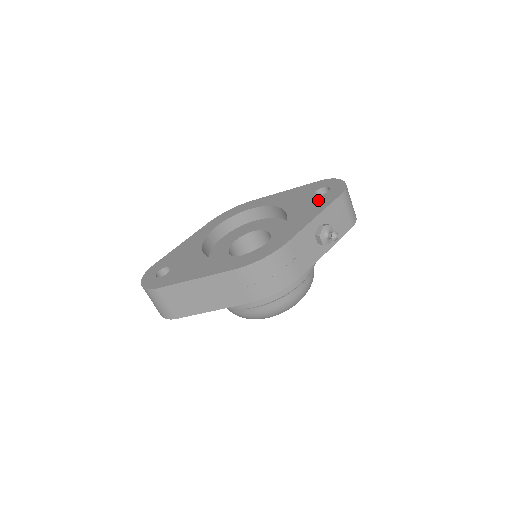
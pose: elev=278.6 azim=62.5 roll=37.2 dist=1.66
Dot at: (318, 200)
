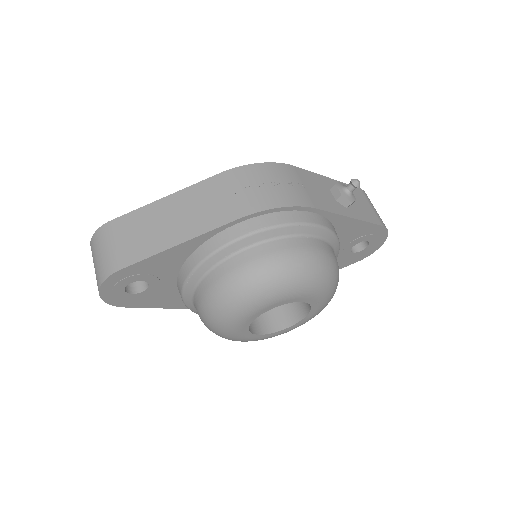
Dot at: occluded
